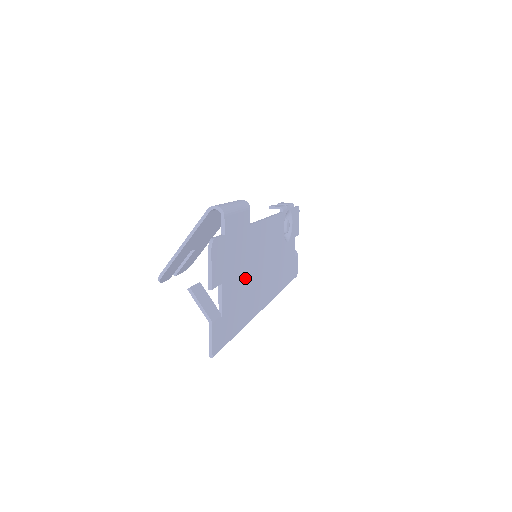
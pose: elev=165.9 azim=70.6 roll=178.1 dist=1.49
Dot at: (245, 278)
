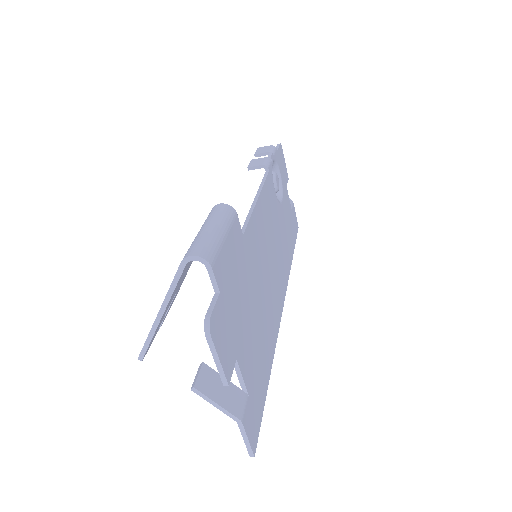
Dot at: (257, 309)
